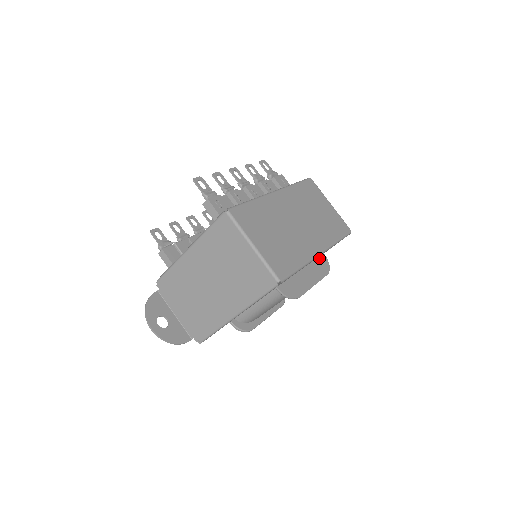
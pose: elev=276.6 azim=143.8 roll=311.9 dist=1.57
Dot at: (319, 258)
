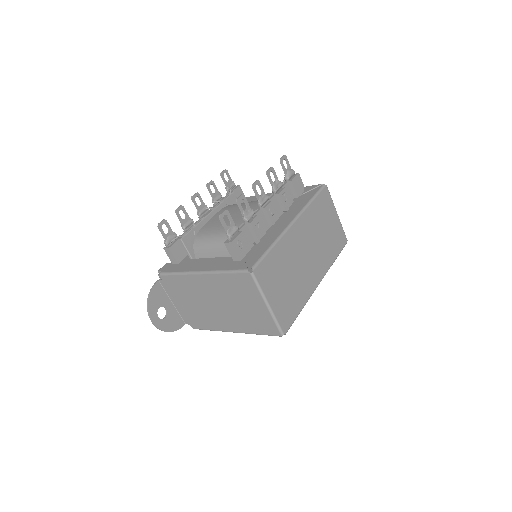
Dot at: occluded
